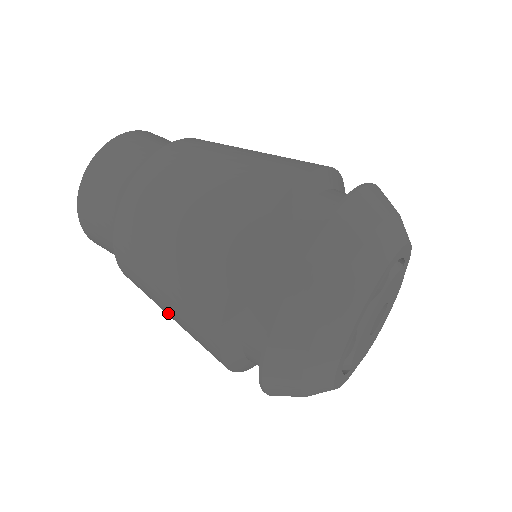
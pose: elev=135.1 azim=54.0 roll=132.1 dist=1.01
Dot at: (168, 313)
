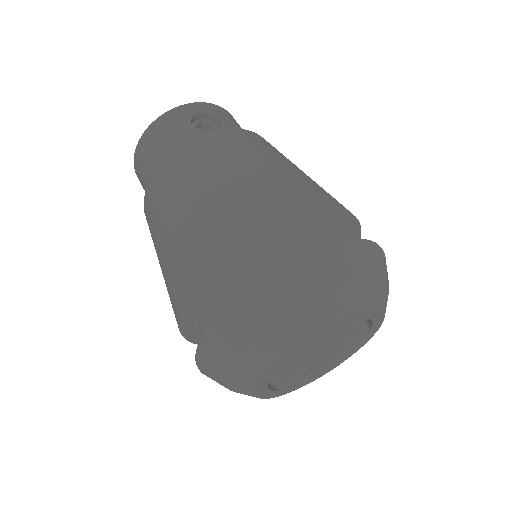
Dot at: occluded
